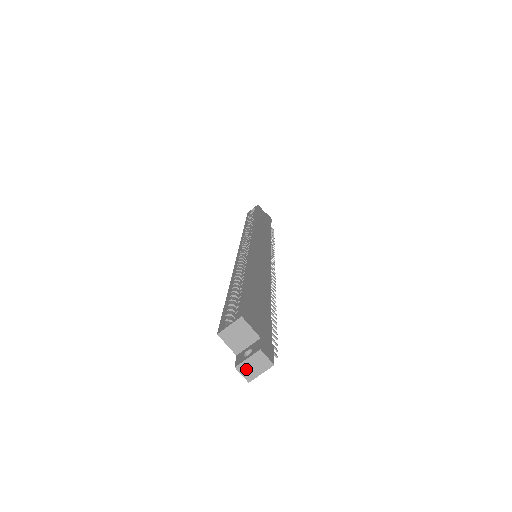
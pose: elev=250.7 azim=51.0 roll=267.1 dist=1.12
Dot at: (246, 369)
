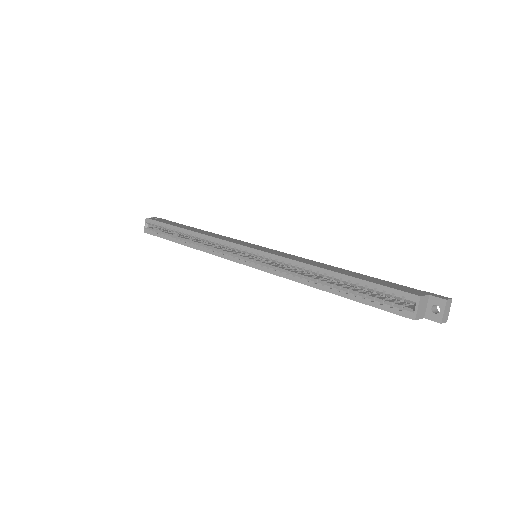
Dot at: (445, 317)
